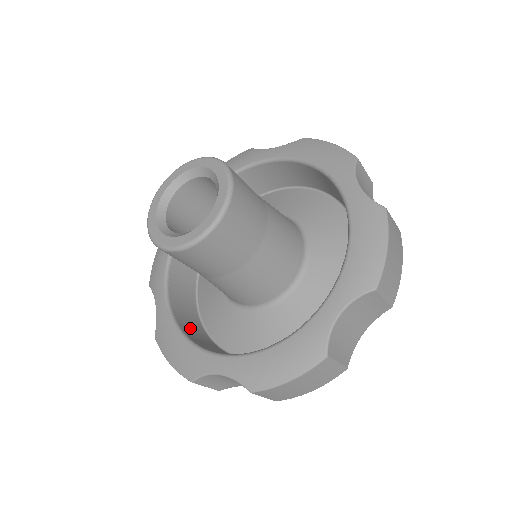
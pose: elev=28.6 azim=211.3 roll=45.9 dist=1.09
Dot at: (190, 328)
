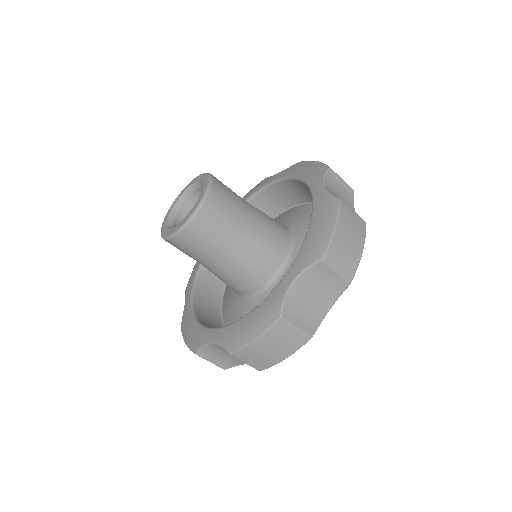
Dot at: (206, 318)
